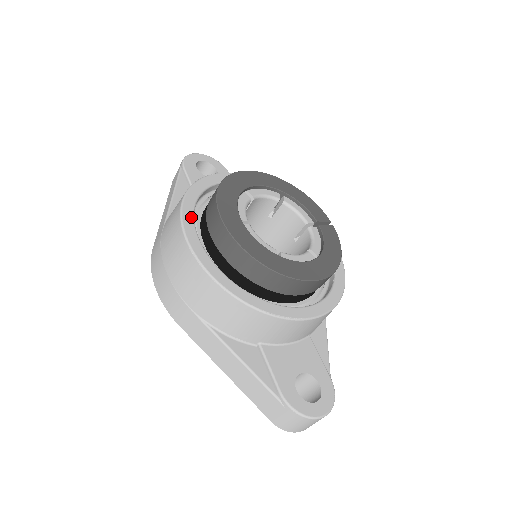
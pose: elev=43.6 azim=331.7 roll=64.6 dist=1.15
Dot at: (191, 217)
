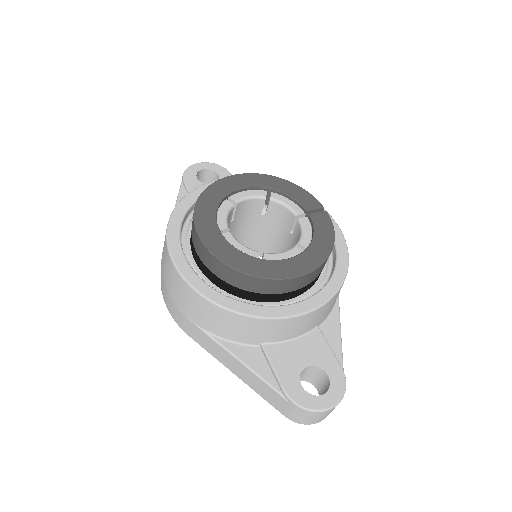
Dot at: (177, 235)
